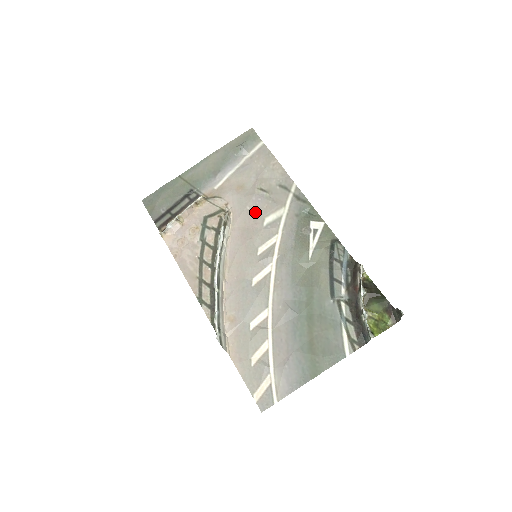
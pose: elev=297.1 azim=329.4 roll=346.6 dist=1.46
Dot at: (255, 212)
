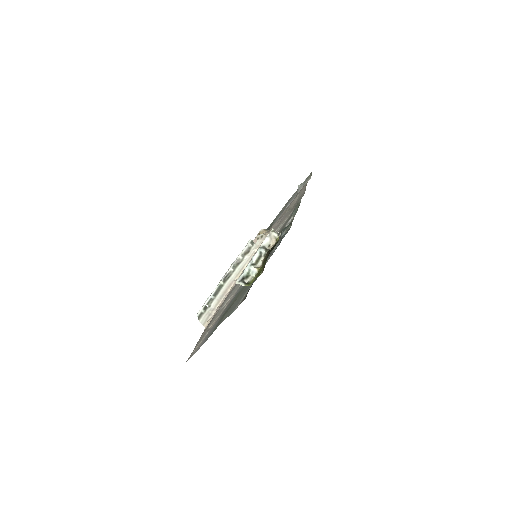
Dot at: occluded
